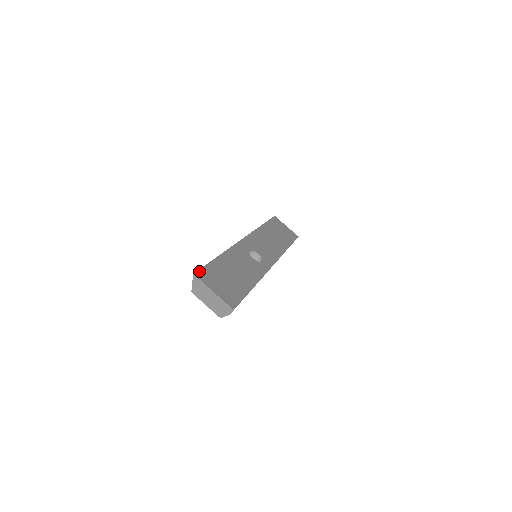
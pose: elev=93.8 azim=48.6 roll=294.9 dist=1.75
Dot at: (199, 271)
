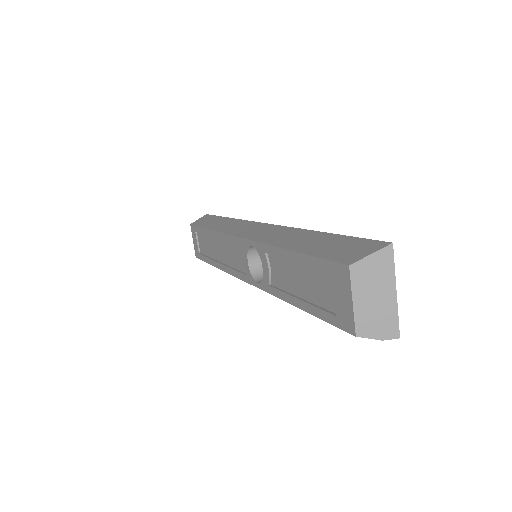
Dot at: (378, 242)
